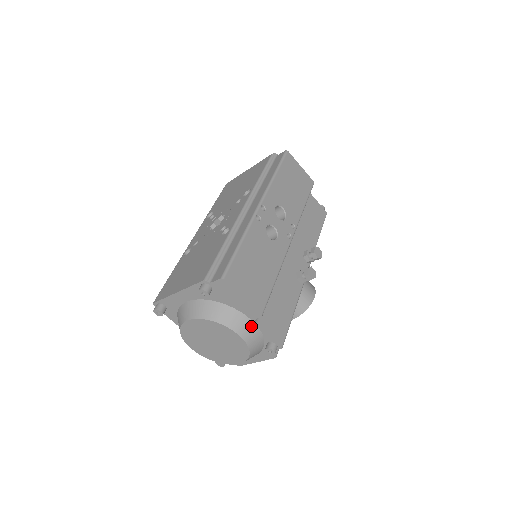
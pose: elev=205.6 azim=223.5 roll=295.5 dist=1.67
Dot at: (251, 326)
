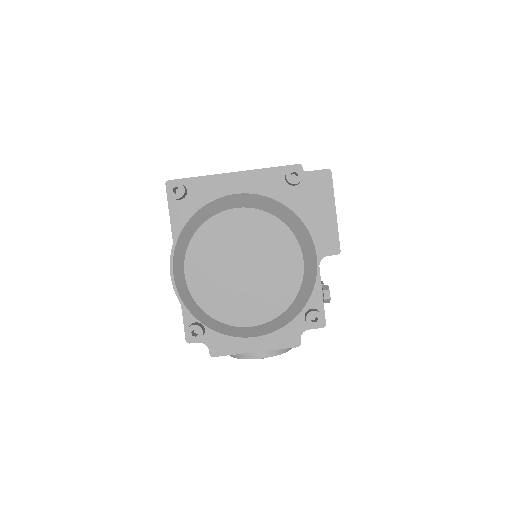
Dot at: (314, 264)
